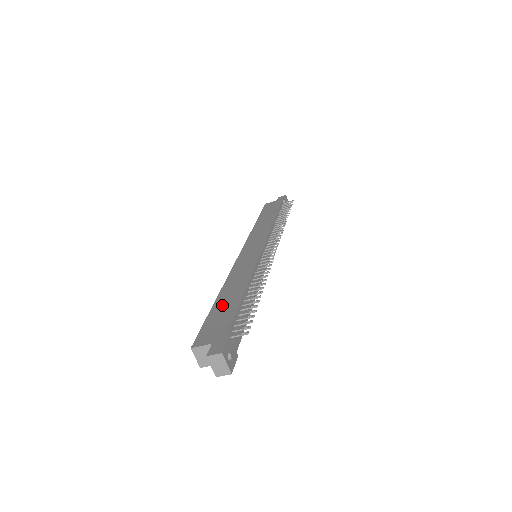
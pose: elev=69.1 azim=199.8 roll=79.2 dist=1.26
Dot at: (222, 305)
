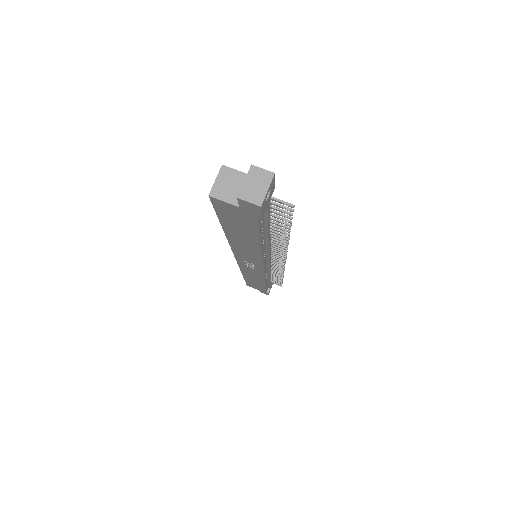
Dot at: occluded
